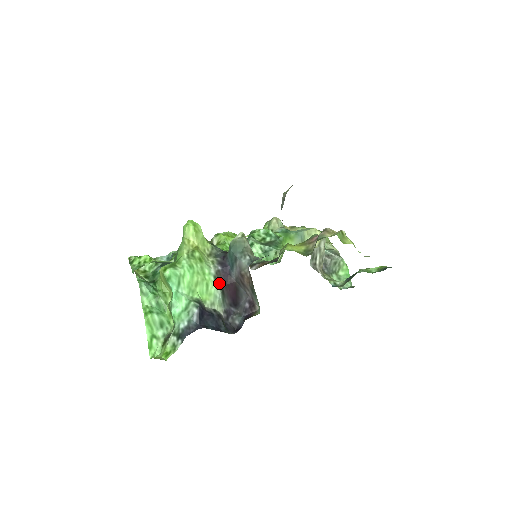
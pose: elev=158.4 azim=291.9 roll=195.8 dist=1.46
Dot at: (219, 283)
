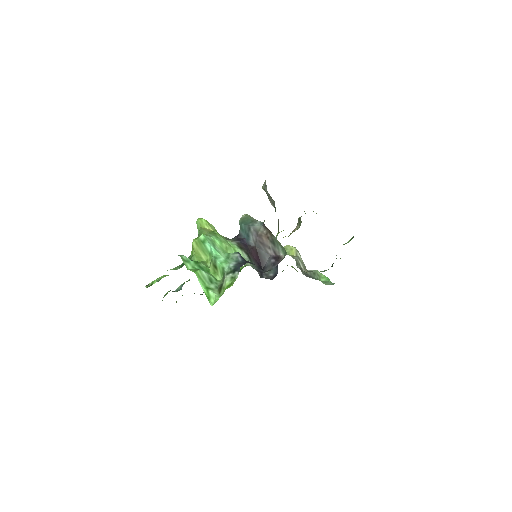
Dot at: (243, 249)
